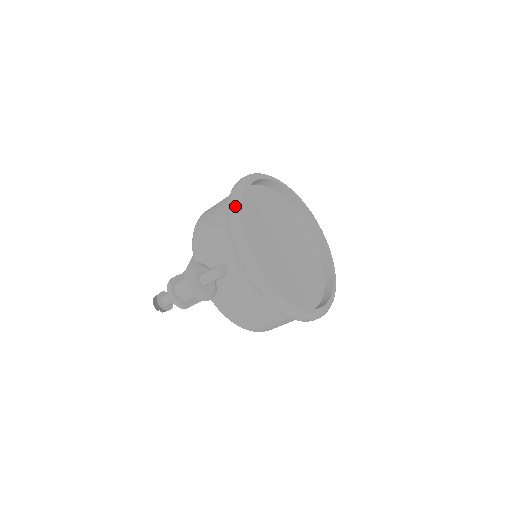
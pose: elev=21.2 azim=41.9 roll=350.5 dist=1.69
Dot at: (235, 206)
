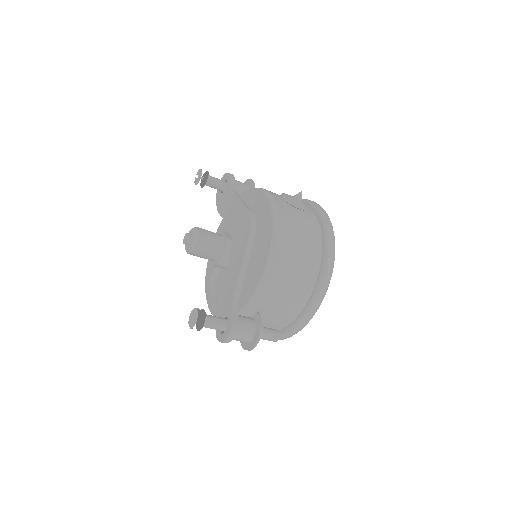
Dot at: occluded
